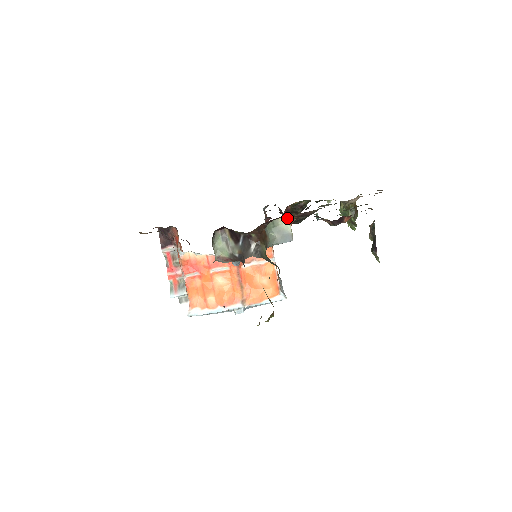
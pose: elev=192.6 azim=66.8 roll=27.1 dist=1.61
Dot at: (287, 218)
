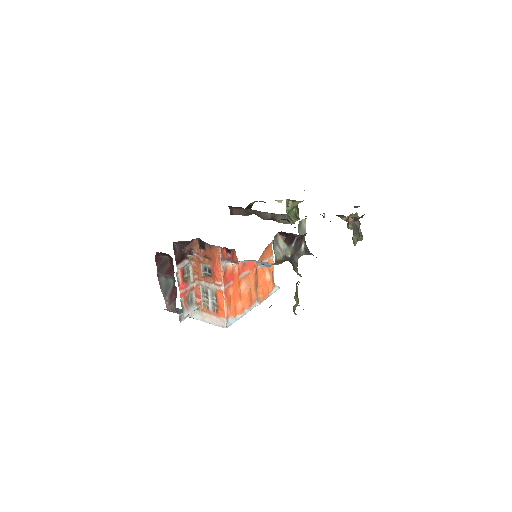
Dot at: (306, 218)
